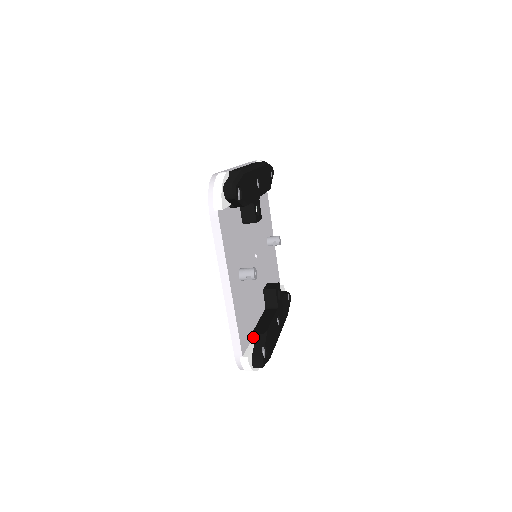
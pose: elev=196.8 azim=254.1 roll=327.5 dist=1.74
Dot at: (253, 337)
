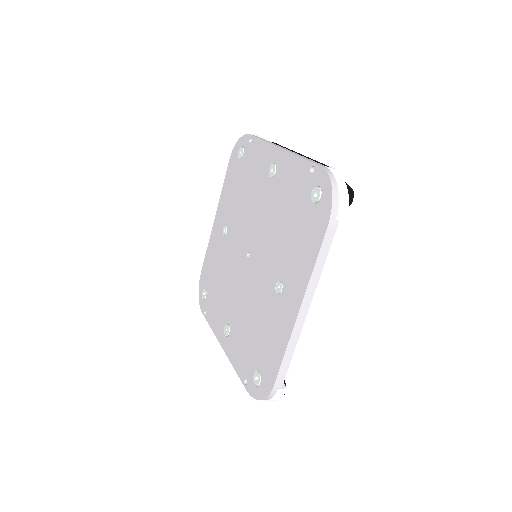
Dot at: occluded
